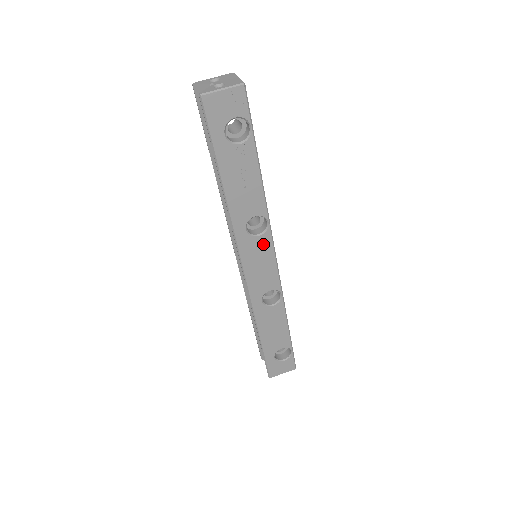
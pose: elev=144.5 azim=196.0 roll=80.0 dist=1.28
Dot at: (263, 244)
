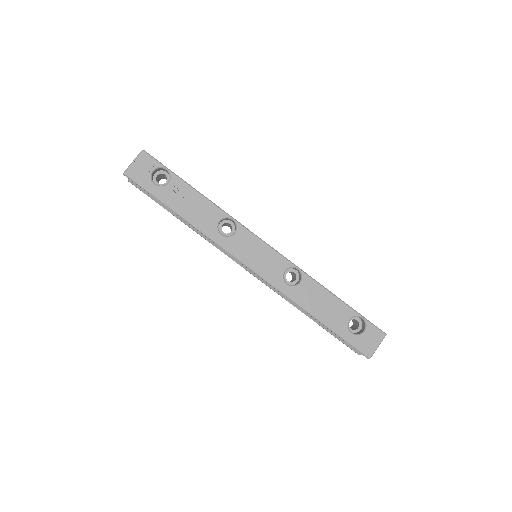
Dot at: (244, 237)
